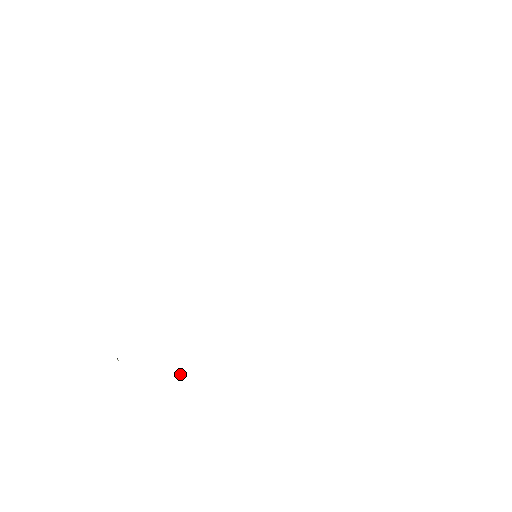
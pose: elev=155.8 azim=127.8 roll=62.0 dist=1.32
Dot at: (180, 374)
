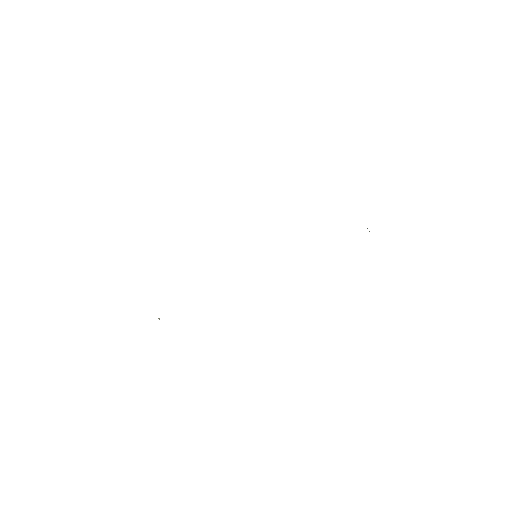
Dot at: occluded
